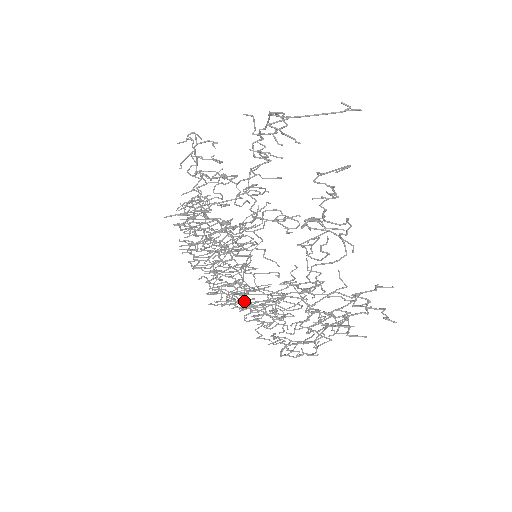
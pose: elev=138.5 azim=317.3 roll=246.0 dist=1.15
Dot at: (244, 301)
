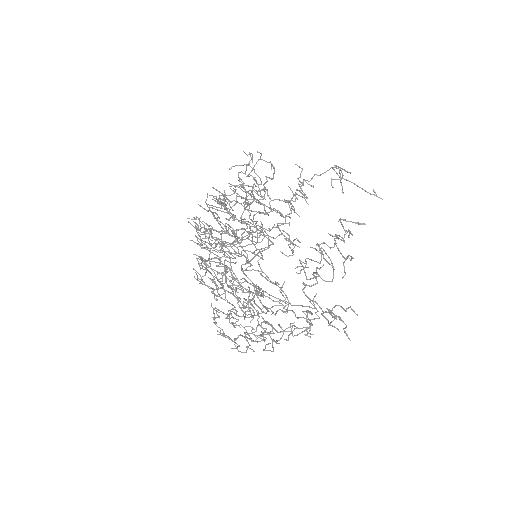
Dot at: occluded
